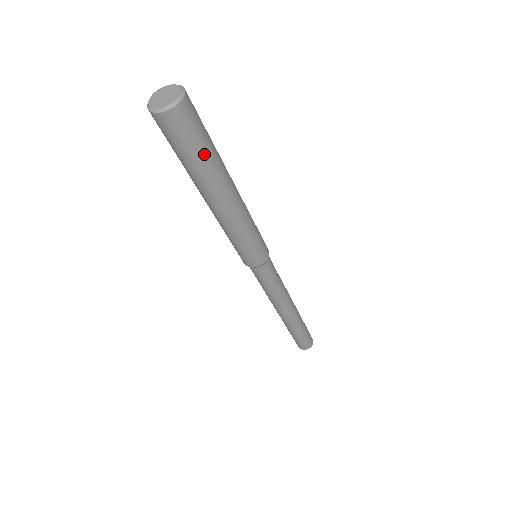
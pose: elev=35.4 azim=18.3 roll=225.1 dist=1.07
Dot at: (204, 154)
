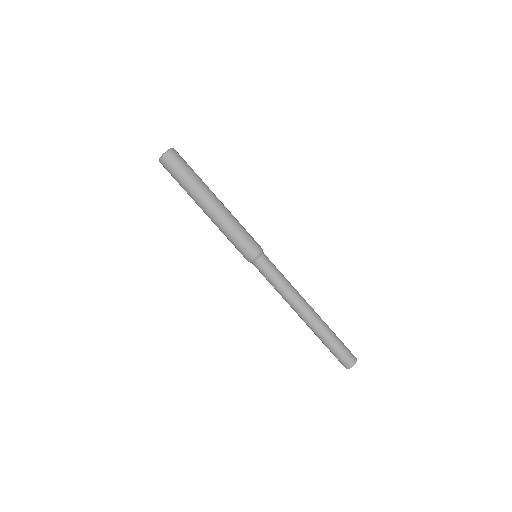
Dot at: occluded
